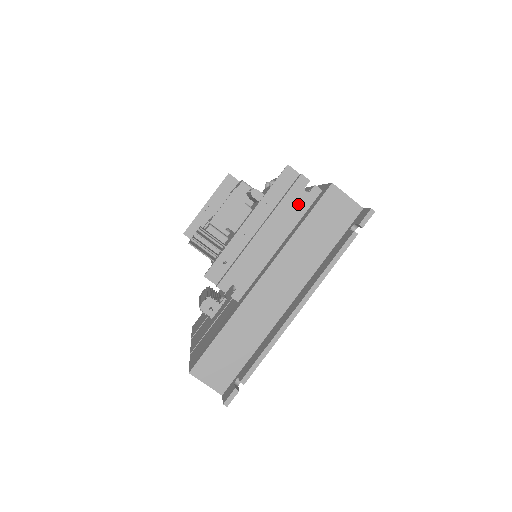
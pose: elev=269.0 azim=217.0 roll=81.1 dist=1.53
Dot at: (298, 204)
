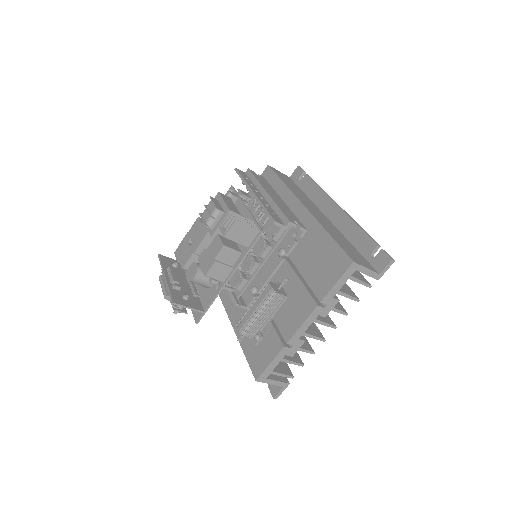
Dot at: (264, 182)
